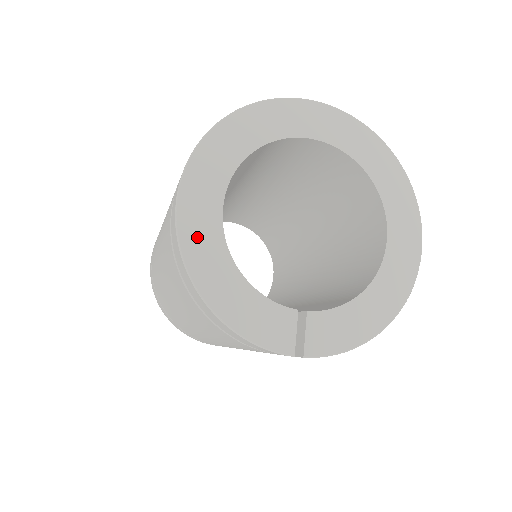
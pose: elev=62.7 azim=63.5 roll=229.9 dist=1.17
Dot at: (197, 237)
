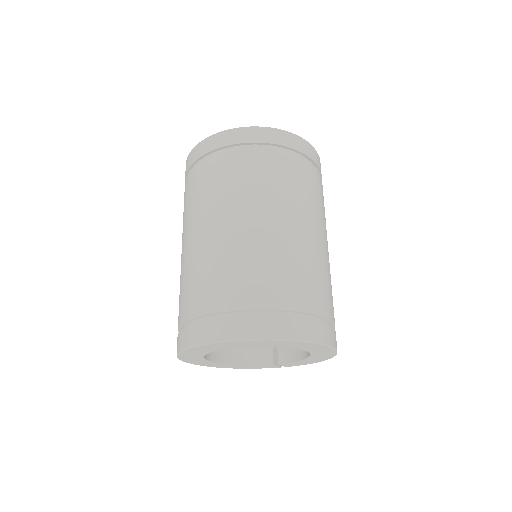
Dot at: (209, 365)
